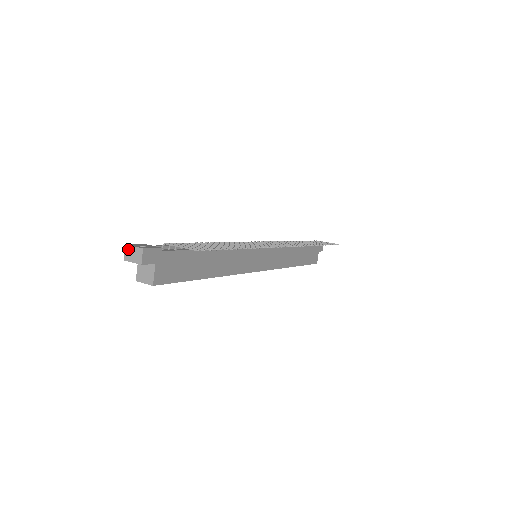
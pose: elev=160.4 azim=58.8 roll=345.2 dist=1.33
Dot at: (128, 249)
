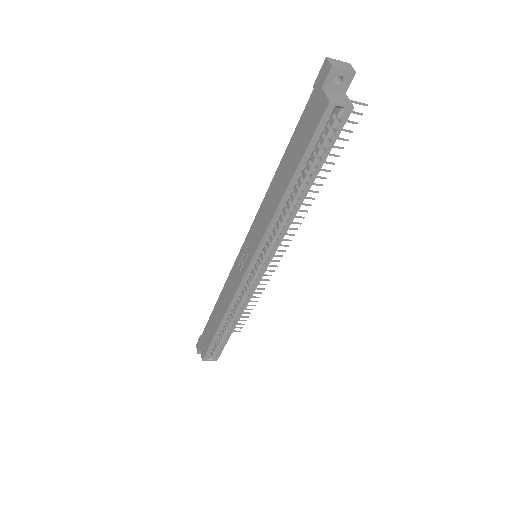
Dot at: (332, 60)
